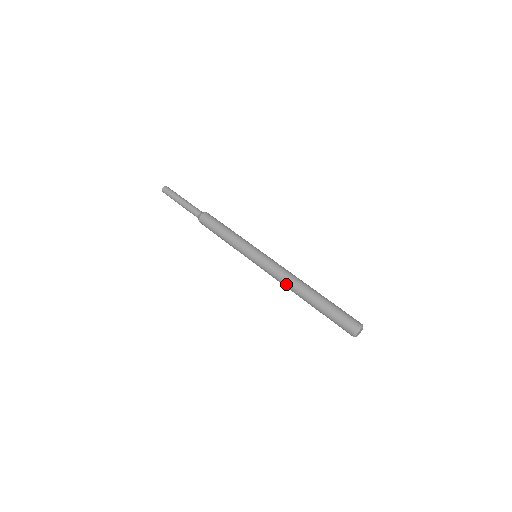
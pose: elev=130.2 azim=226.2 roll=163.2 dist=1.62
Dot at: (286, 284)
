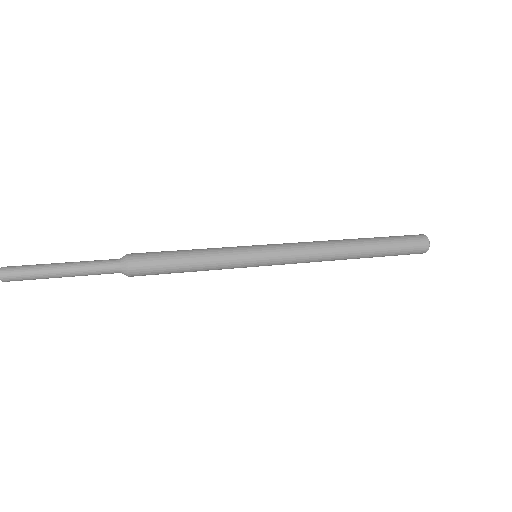
Dot at: (326, 247)
